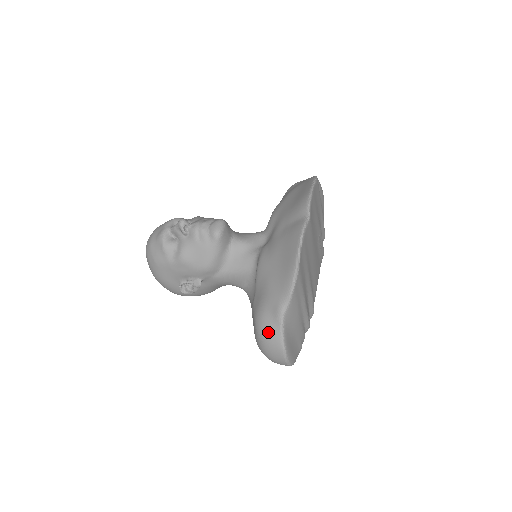
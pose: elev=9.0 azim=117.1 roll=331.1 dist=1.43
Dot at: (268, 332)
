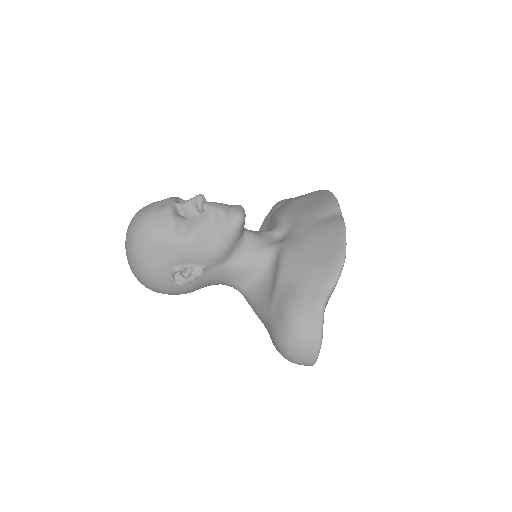
Dot at: (306, 320)
